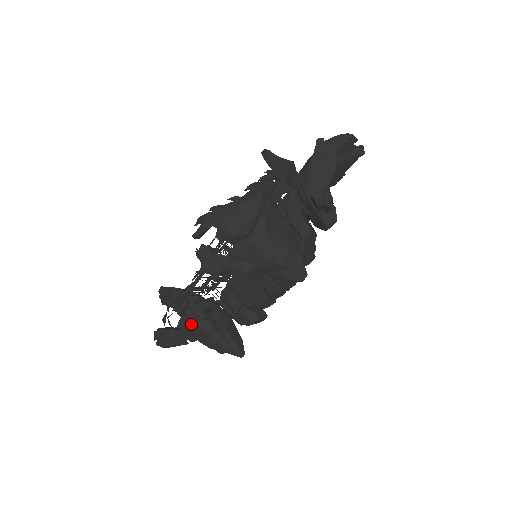
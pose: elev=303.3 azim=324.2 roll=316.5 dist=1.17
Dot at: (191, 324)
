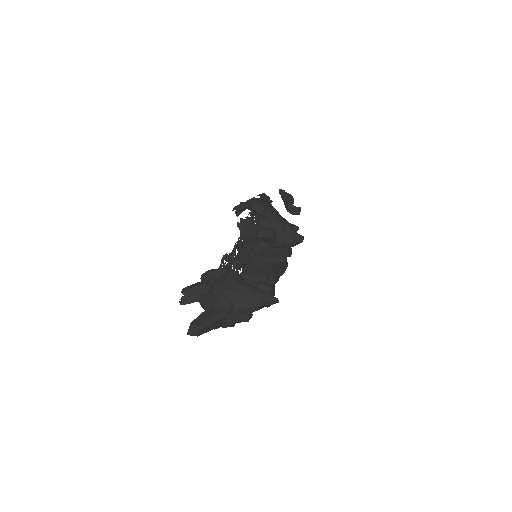
Dot at: (233, 284)
